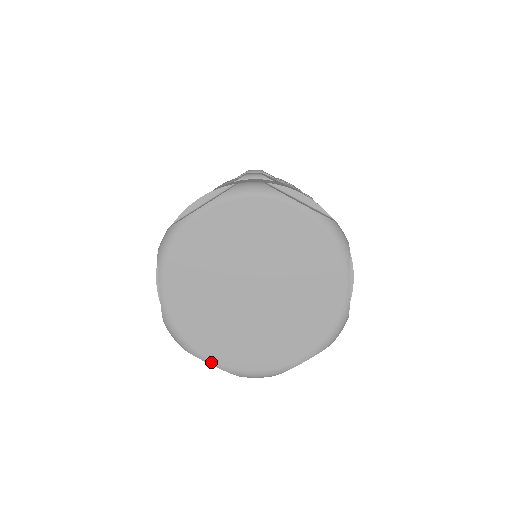
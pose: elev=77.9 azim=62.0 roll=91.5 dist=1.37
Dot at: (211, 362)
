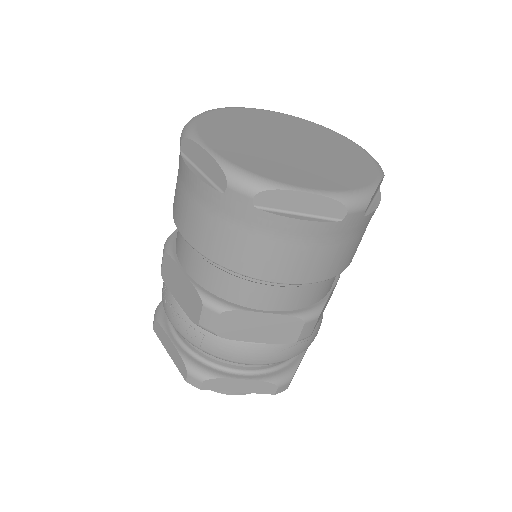
Dot at: (207, 147)
